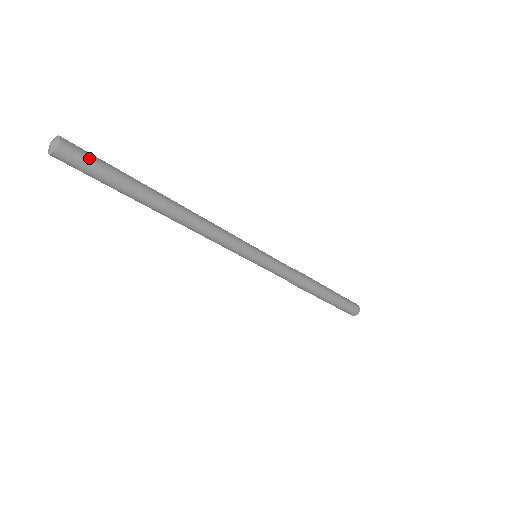
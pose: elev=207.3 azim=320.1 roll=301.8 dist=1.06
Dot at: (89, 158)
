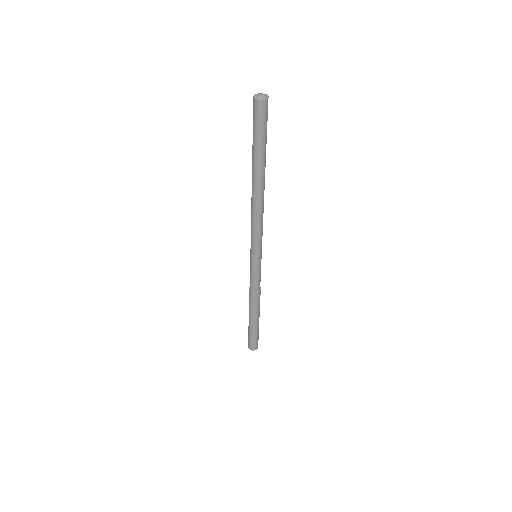
Dot at: (267, 118)
